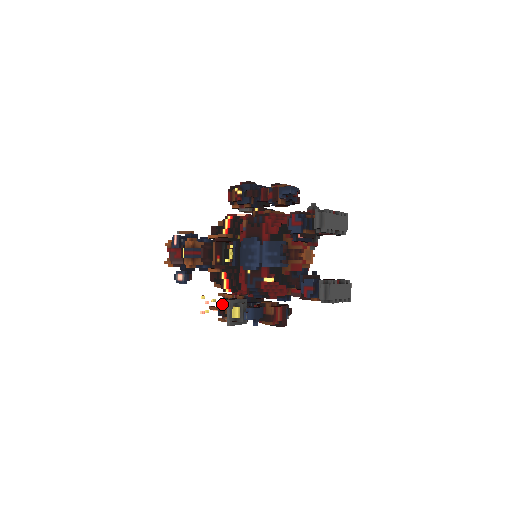
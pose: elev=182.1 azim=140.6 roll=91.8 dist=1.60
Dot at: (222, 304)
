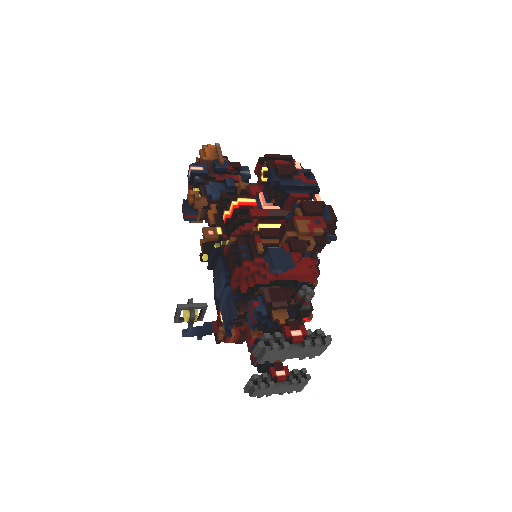
Dot at: occluded
